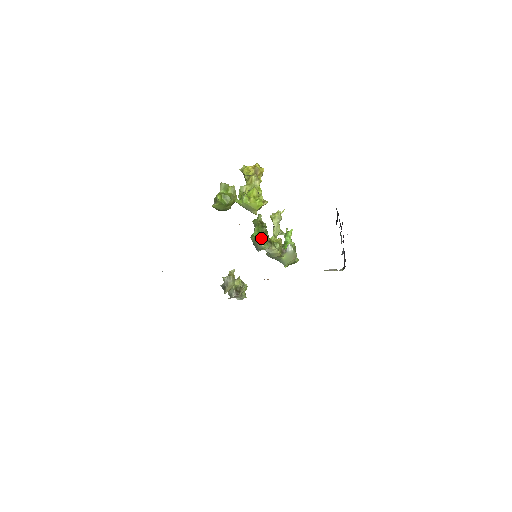
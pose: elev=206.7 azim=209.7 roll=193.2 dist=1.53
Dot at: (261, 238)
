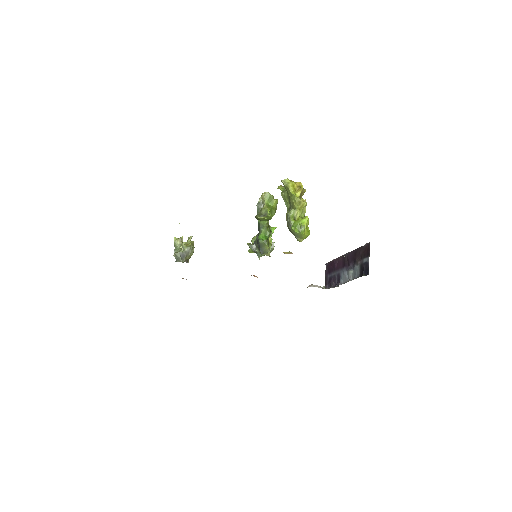
Dot at: (267, 242)
